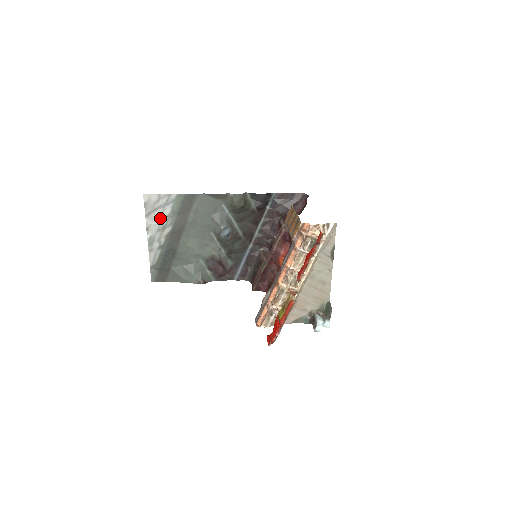
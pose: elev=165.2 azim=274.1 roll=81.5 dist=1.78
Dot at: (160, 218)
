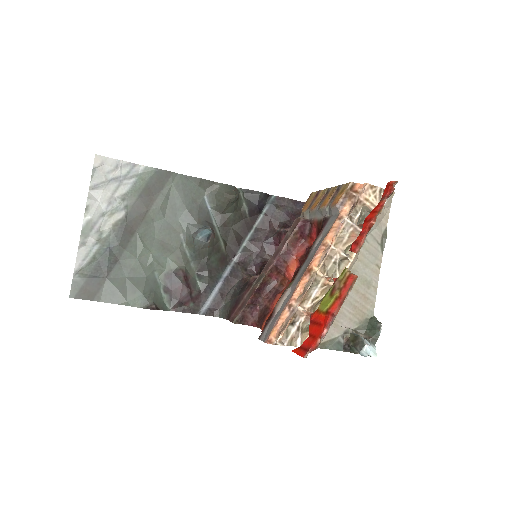
Dot at: (111, 196)
